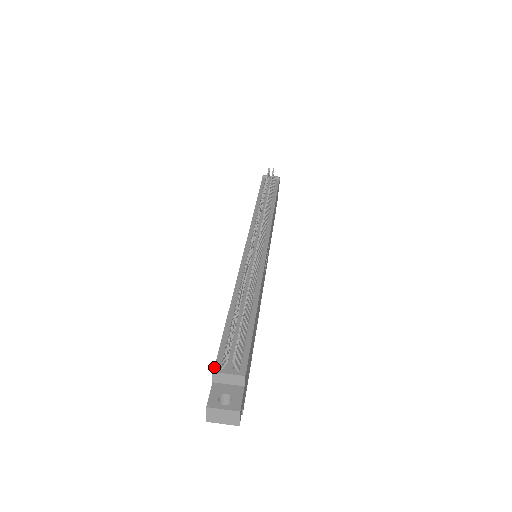
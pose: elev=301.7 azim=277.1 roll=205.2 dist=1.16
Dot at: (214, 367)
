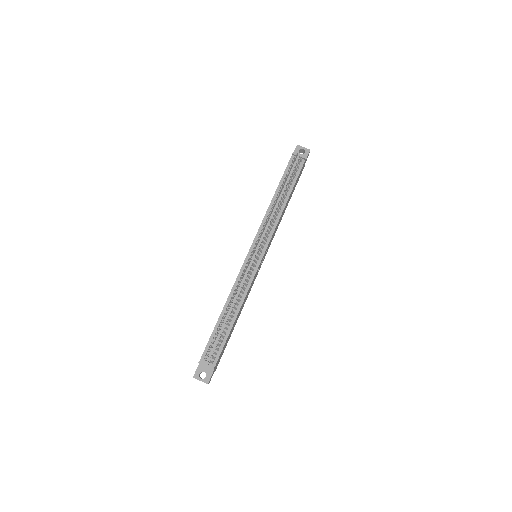
Dot at: (201, 358)
